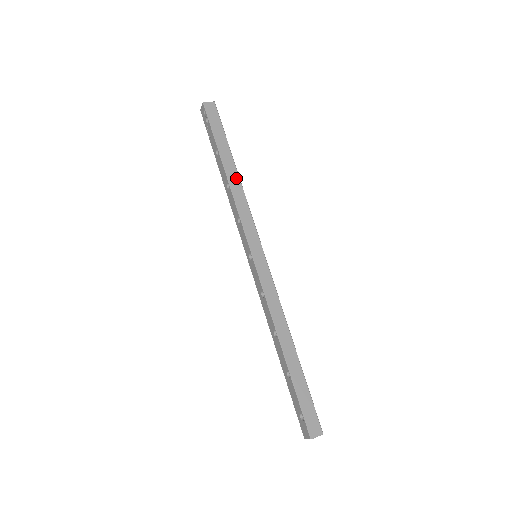
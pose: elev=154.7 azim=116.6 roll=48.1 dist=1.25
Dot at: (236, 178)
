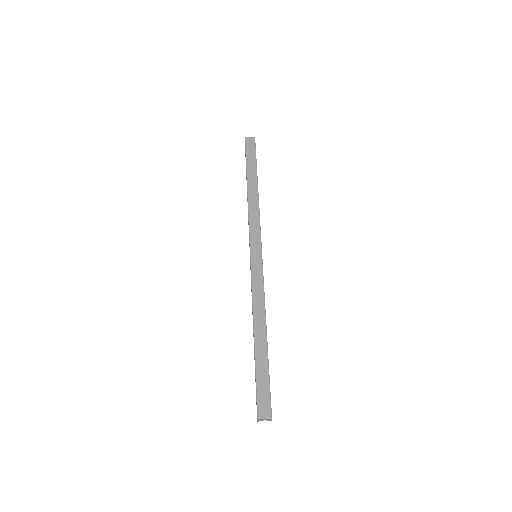
Dot at: (255, 193)
